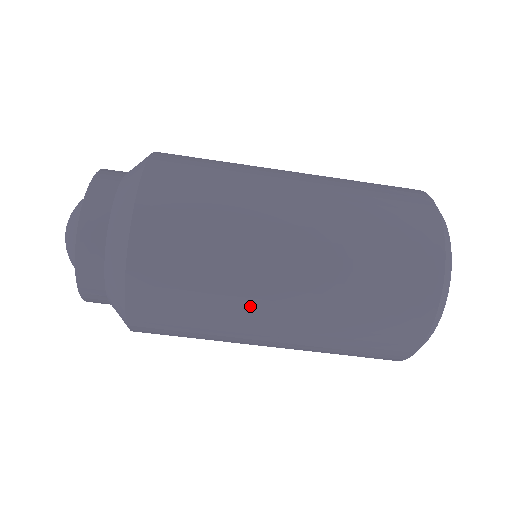
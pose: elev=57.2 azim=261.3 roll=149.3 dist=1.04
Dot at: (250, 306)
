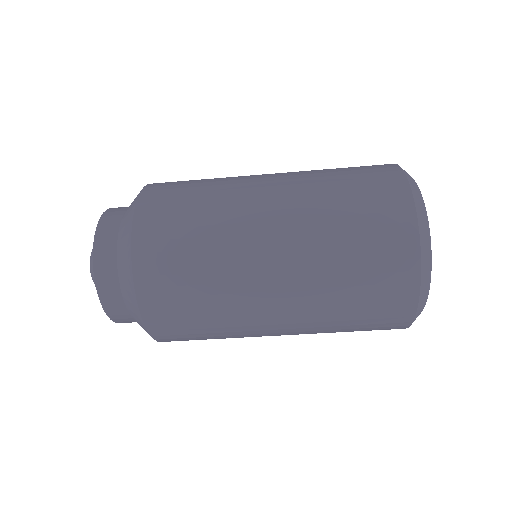
Dot at: (248, 309)
